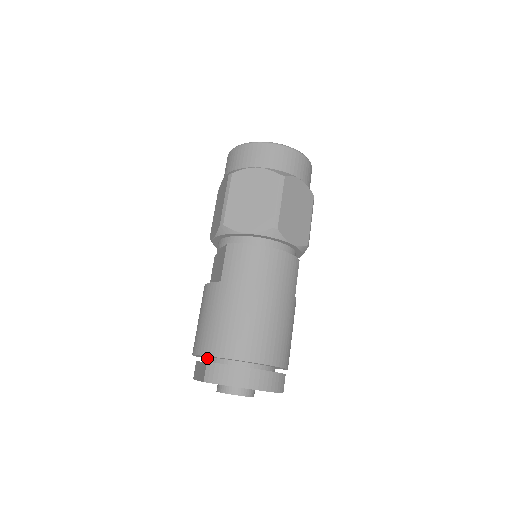
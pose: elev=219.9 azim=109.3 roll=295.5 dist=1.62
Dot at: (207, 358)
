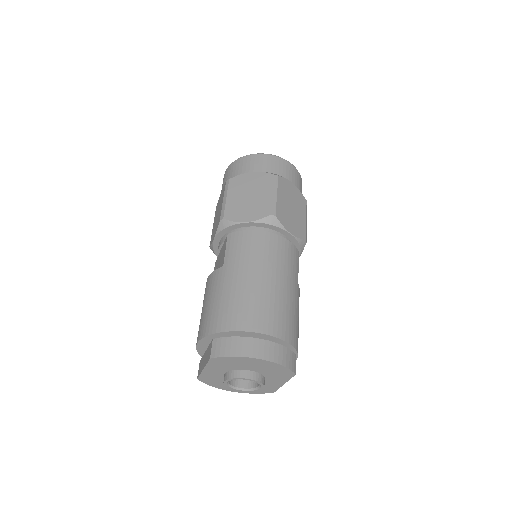
Dot at: occluded
